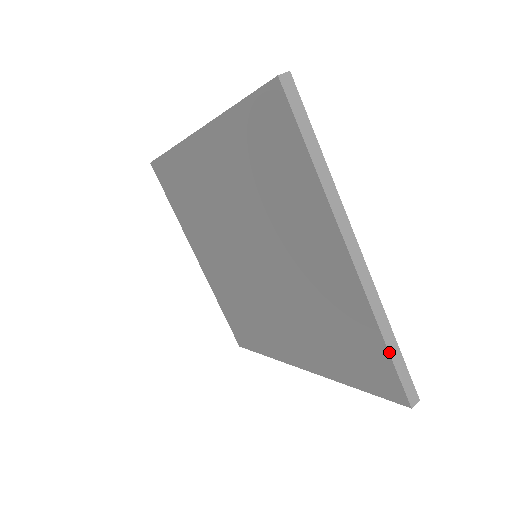
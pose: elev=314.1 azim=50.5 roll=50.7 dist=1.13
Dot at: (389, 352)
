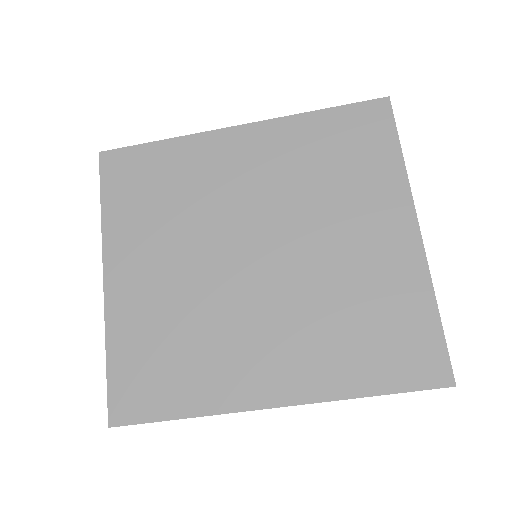
Dot at: occluded
